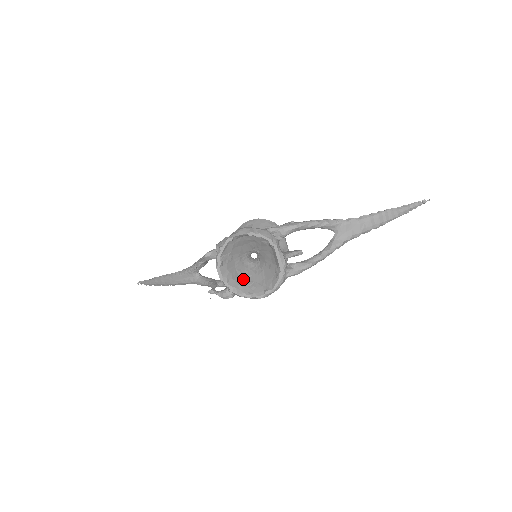
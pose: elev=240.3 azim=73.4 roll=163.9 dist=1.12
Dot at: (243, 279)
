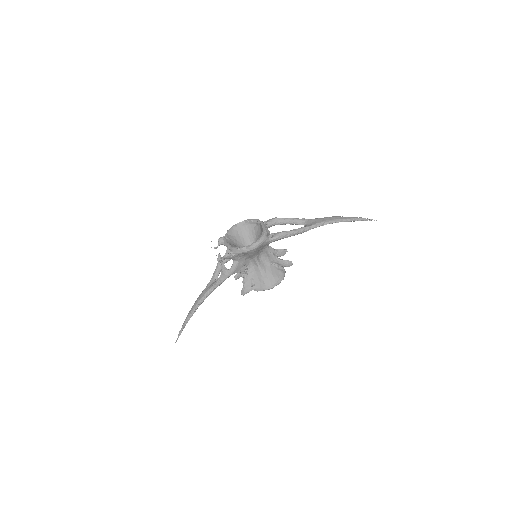
Dot at: occluded
